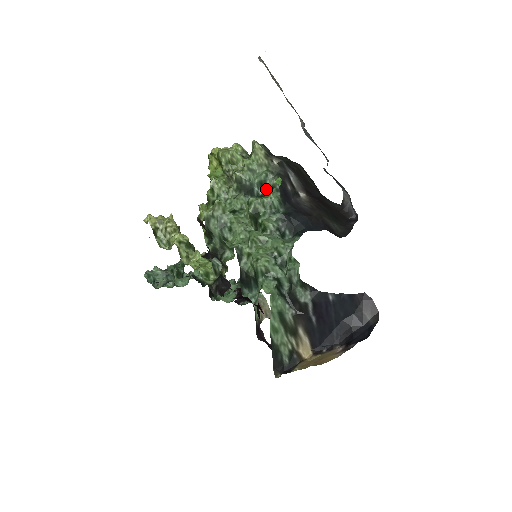
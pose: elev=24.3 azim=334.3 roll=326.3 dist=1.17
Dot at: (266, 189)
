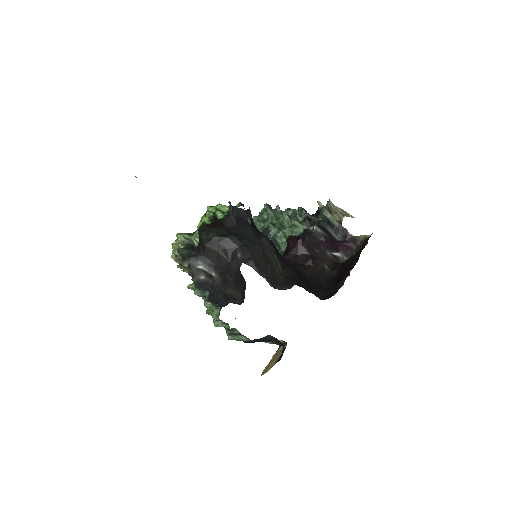
Dot at: occluded
